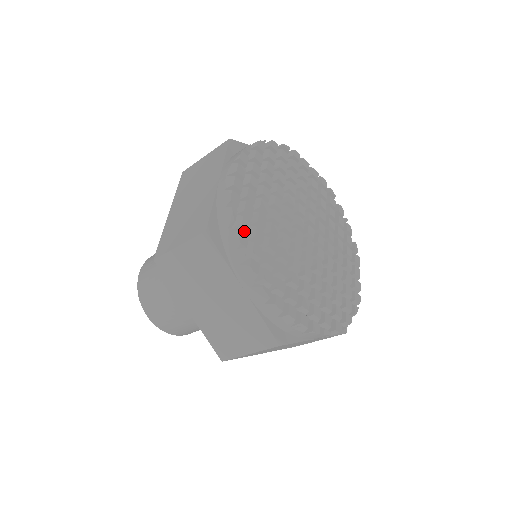
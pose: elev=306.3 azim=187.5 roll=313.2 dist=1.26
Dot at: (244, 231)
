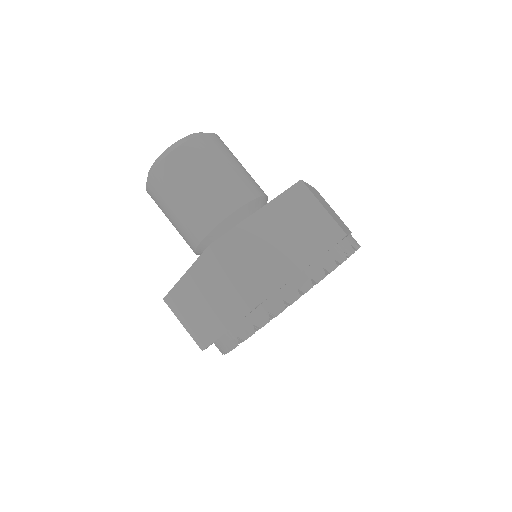
Dot at: (271, 317)
